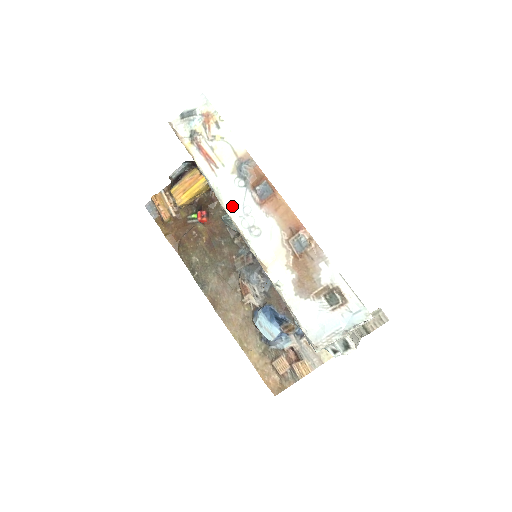
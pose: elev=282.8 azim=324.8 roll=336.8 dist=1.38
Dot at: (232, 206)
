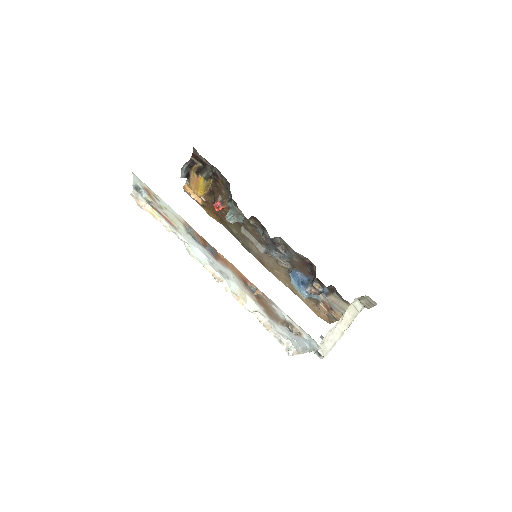
Dot at: (200, 258)
